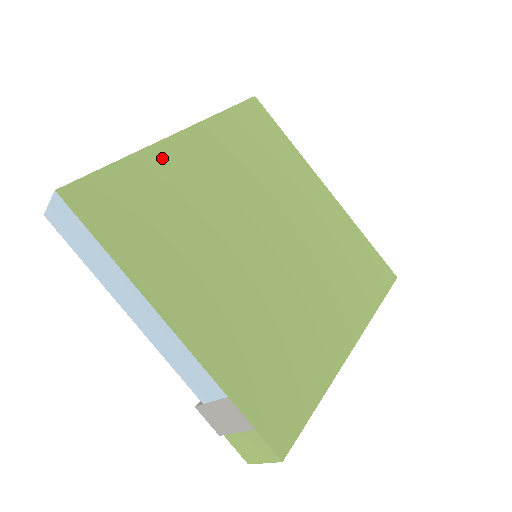
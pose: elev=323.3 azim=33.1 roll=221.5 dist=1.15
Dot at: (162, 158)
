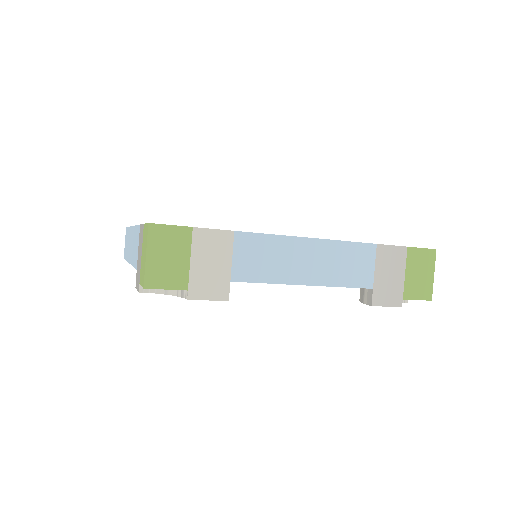
Dot at: occluded
